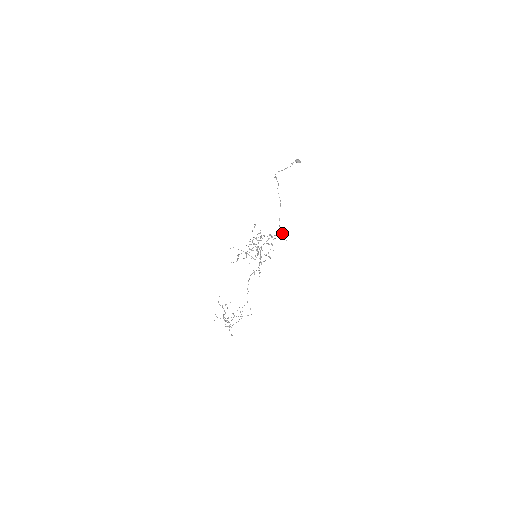
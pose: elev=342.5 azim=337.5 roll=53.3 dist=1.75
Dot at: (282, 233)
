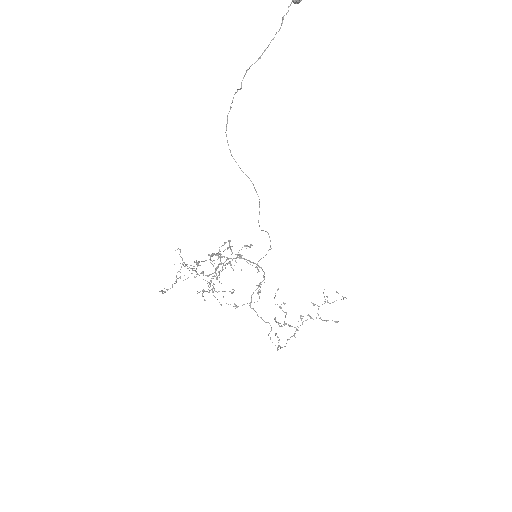
Dot at: occluded
